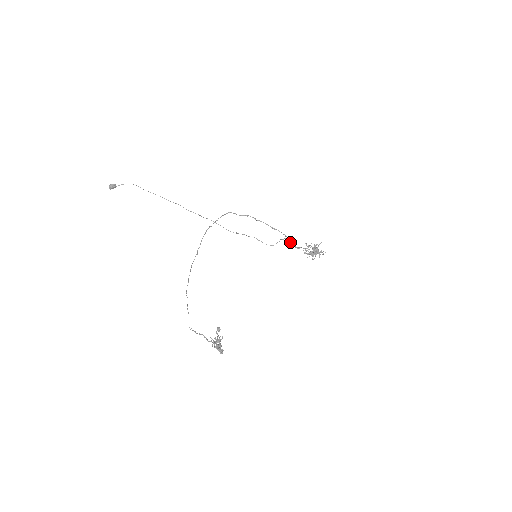
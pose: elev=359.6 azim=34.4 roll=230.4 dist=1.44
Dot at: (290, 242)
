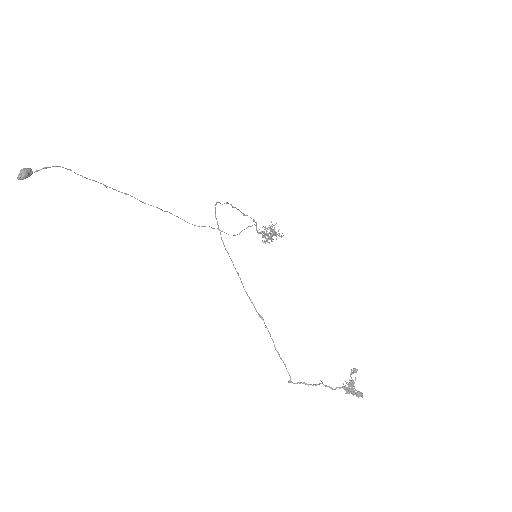
Dot at: (256, 228)
